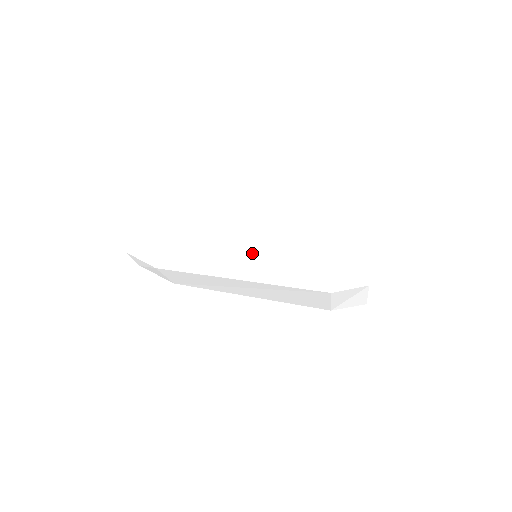
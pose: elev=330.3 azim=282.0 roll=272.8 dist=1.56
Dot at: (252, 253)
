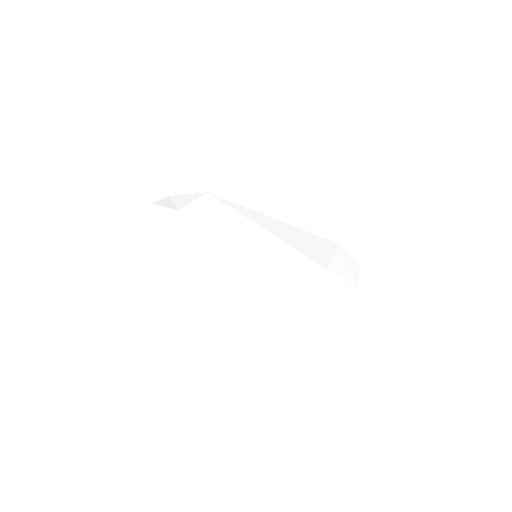
Dot at: (245, 276)
